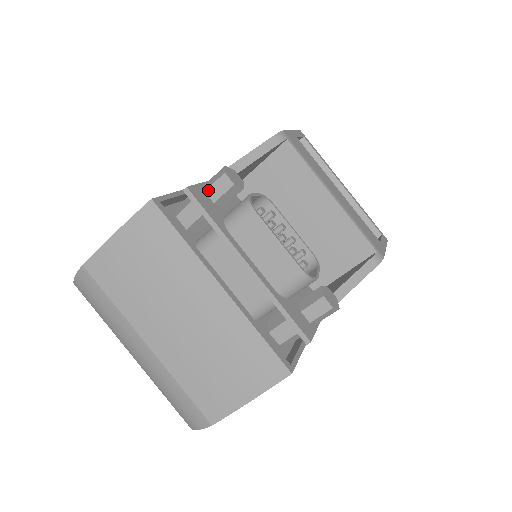
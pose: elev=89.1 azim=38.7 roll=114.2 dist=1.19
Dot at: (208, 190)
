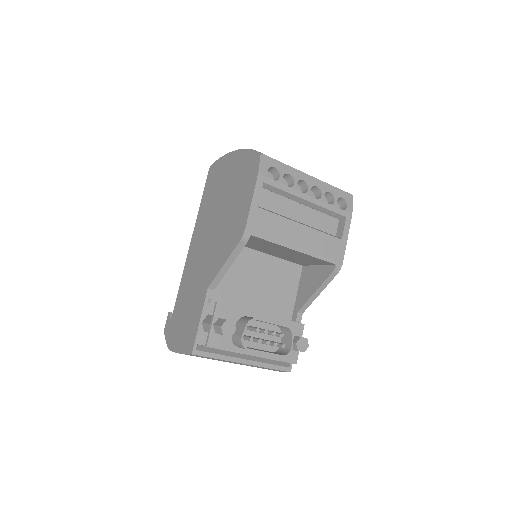
Dot at: (217, 333)
